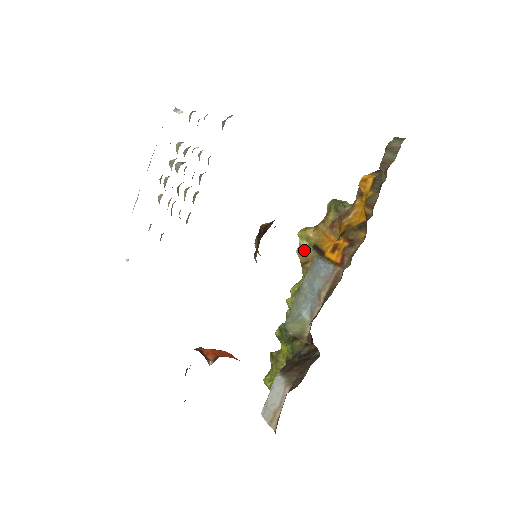
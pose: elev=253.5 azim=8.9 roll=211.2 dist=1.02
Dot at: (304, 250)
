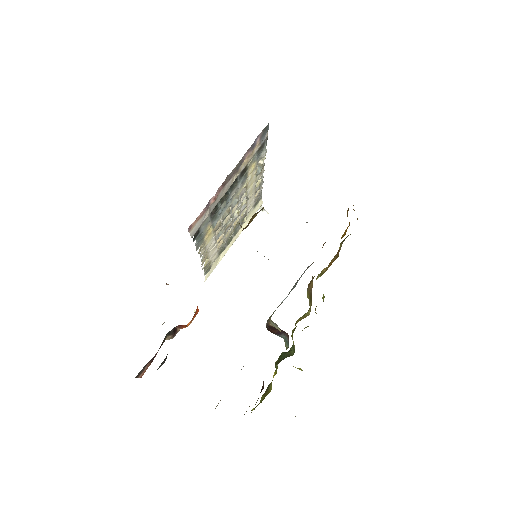
Dot at: occluded
